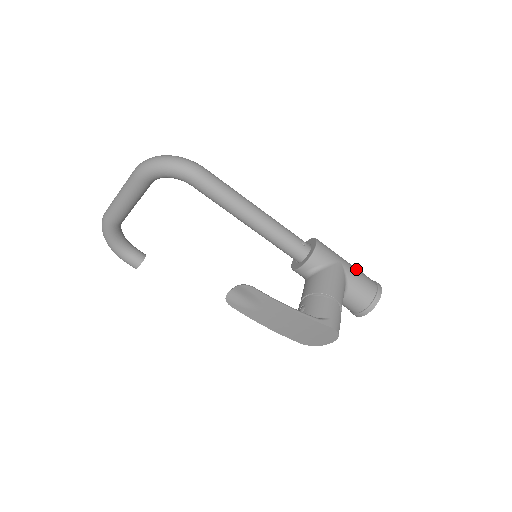
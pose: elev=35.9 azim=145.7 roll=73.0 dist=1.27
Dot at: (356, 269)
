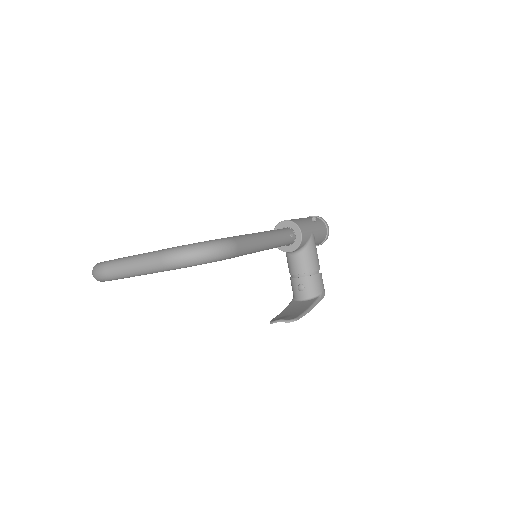
Dot at: (316, 225)
